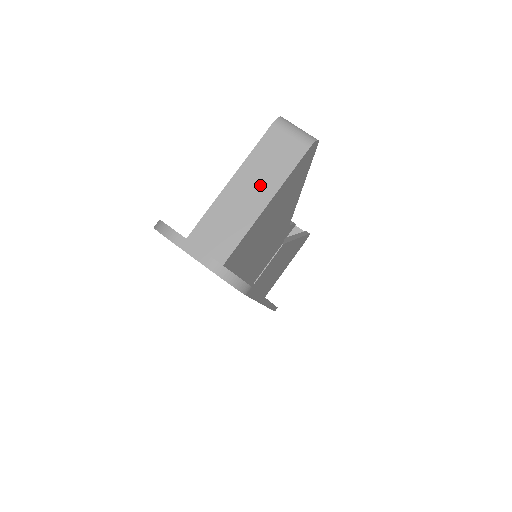
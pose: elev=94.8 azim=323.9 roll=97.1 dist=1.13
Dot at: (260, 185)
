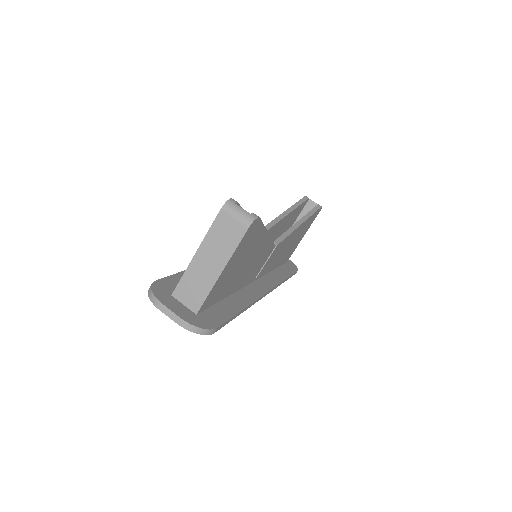
Dot at: (216, 257)
